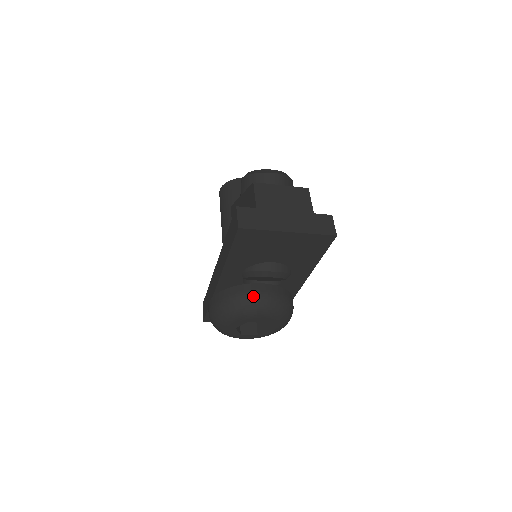
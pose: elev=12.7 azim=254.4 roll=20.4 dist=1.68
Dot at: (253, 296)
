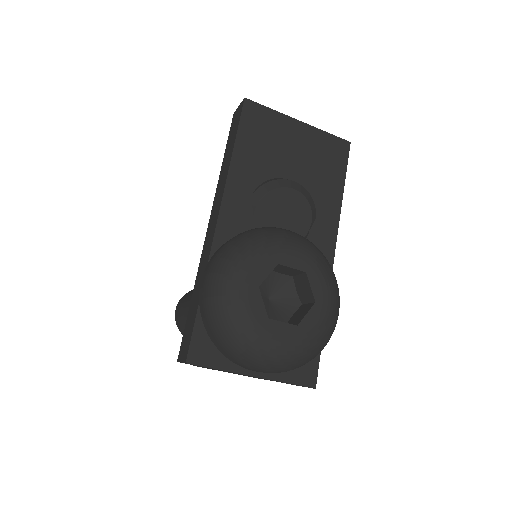
Dot at: (275, 227)
